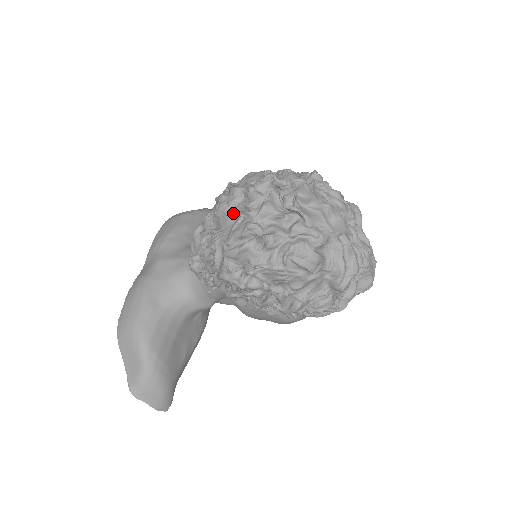
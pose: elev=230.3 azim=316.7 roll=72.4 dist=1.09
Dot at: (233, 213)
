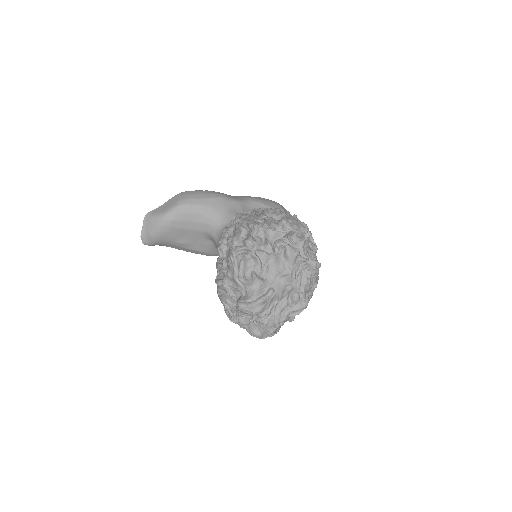
Dot at: (266, 217)
